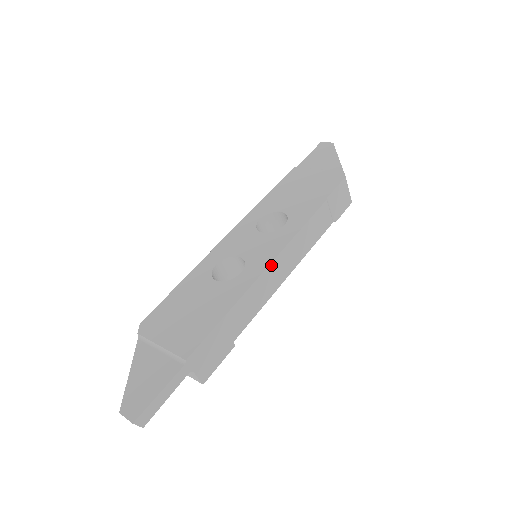
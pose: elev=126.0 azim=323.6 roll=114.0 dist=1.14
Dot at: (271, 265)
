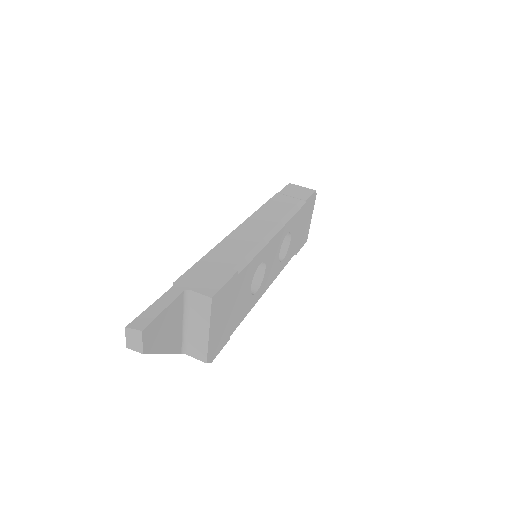
Dot at: (241, 226)
